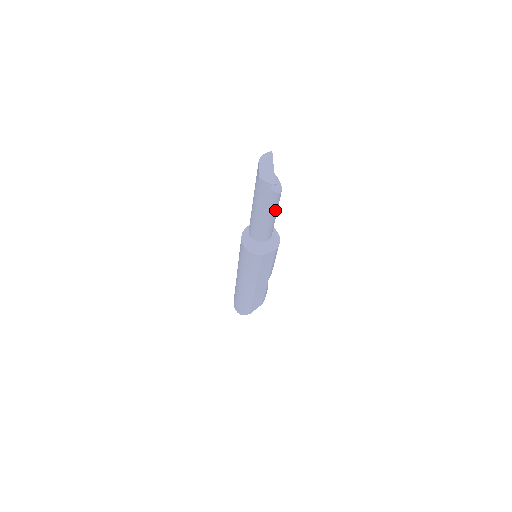
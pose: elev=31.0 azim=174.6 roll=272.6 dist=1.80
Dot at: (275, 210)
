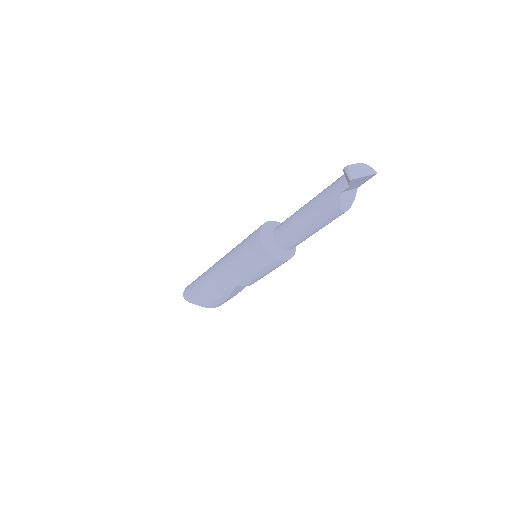
Dot at: (319, 223)
